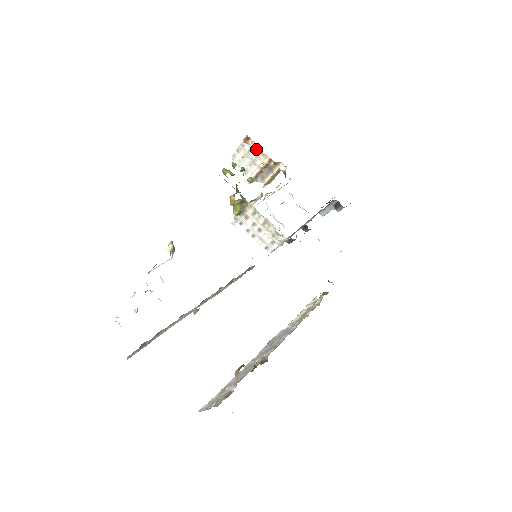
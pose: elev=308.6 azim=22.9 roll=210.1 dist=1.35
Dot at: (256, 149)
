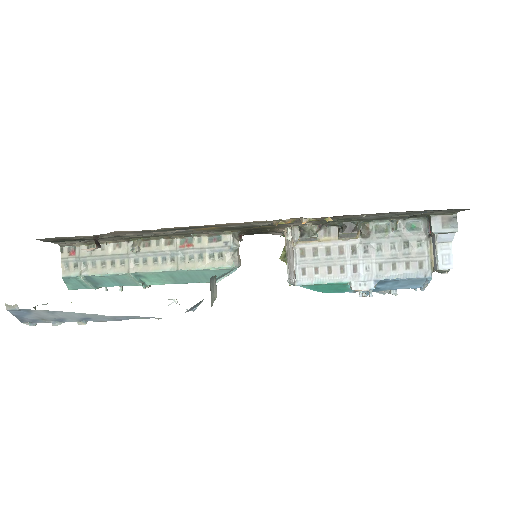
Dot at: occluded
